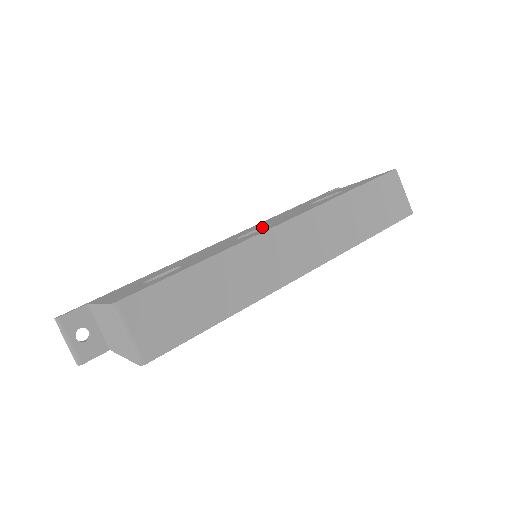
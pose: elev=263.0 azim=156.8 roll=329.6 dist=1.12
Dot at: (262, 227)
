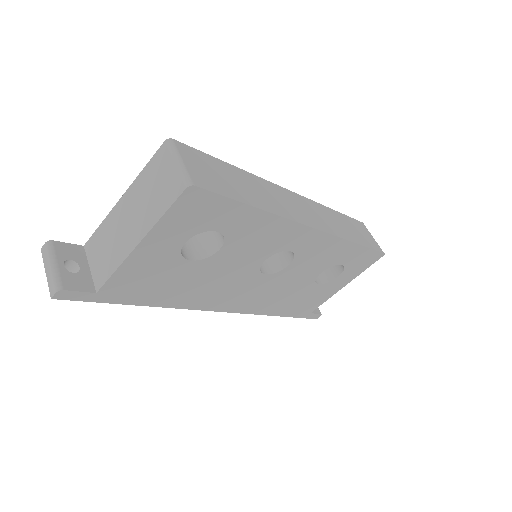
Dot at: occluded
